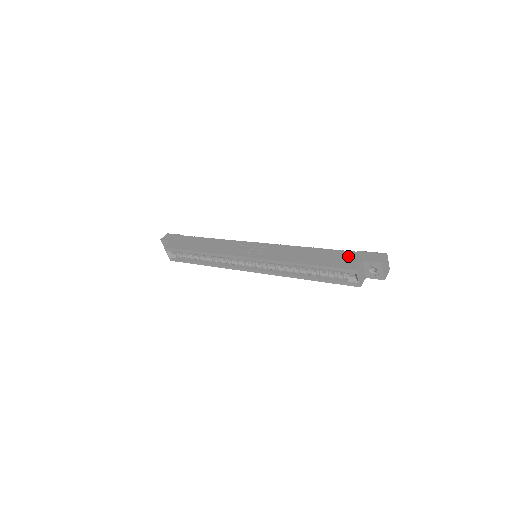
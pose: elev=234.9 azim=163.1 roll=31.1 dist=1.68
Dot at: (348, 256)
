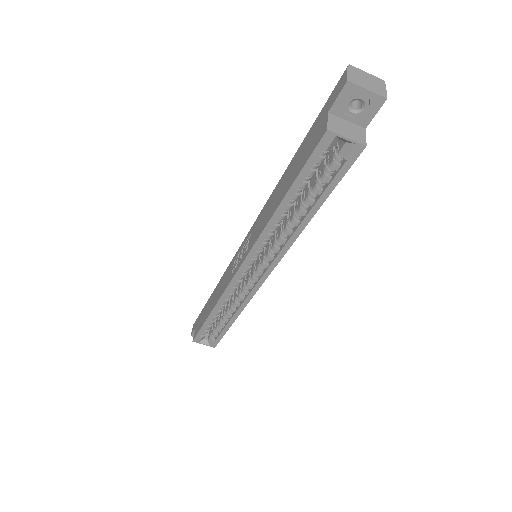
Dot at: (313, 131)
